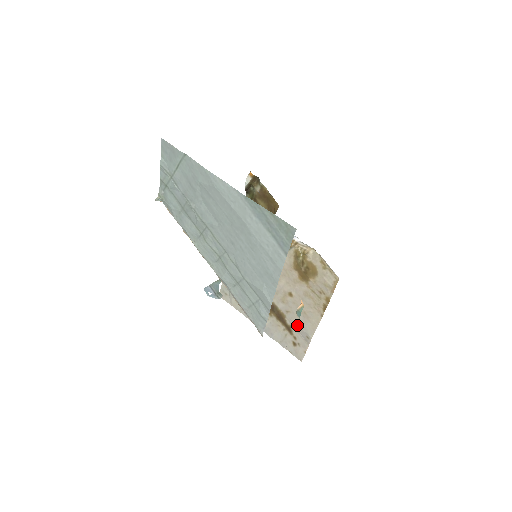
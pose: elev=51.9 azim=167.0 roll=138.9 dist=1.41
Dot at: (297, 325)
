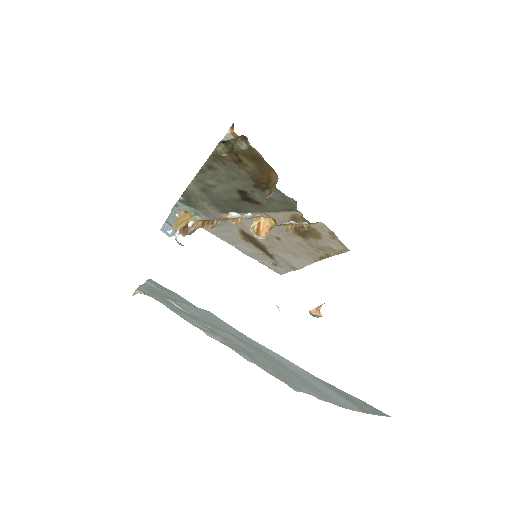
Dot at: (282, 258)
